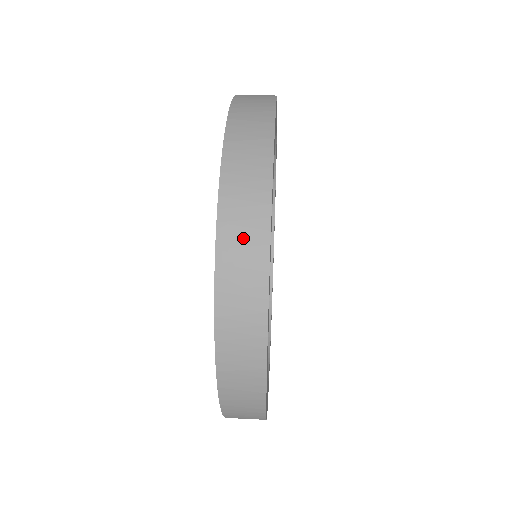
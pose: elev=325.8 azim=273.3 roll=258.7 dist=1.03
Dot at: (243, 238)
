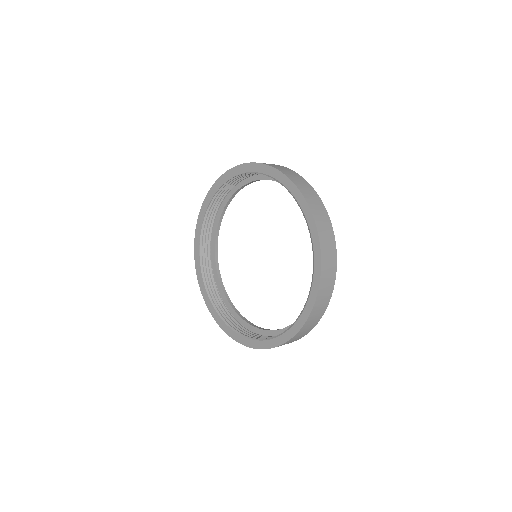
Dot at: (307, 189)
